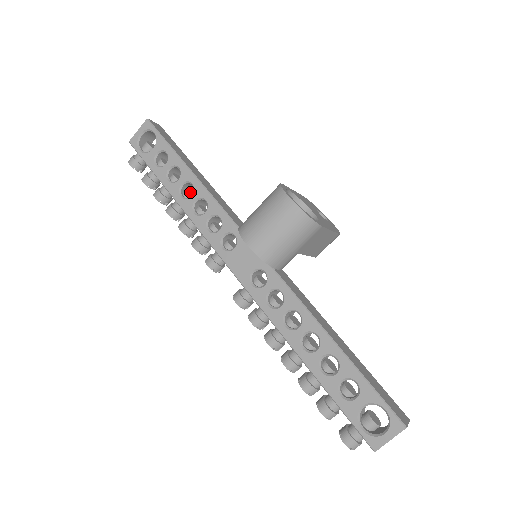
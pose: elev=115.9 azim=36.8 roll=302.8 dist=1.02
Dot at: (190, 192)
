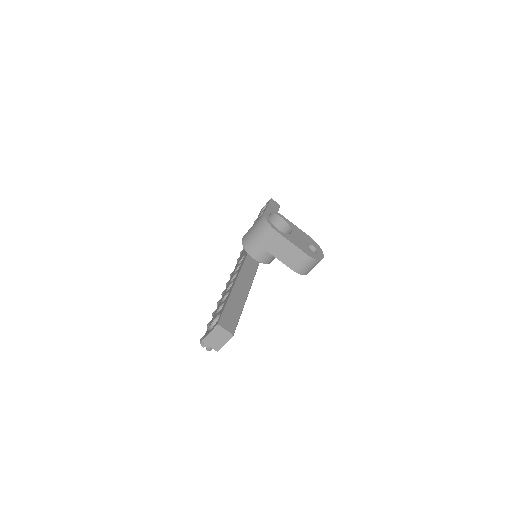
Dot at: occluded
